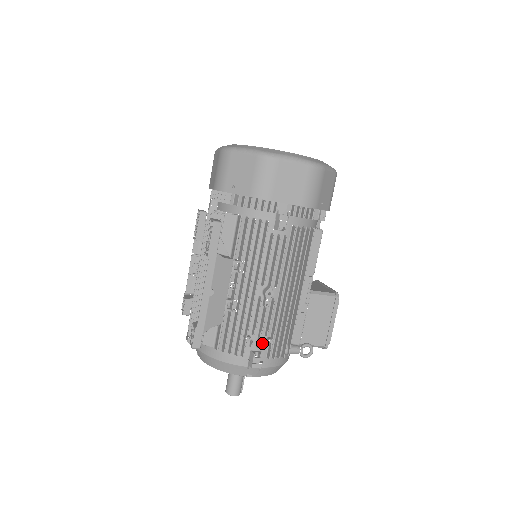
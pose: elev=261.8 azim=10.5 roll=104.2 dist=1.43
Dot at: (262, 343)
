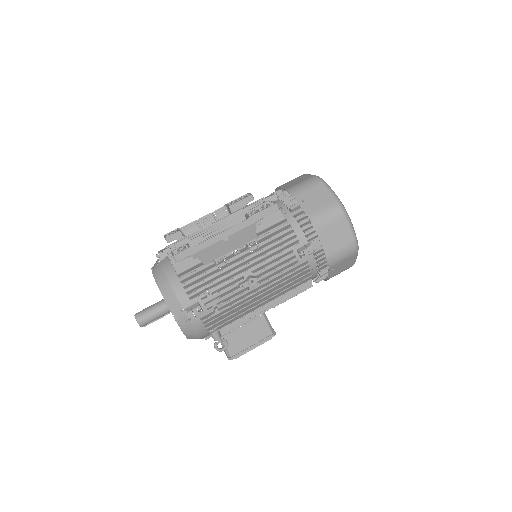
Dot at: (209, 306)
